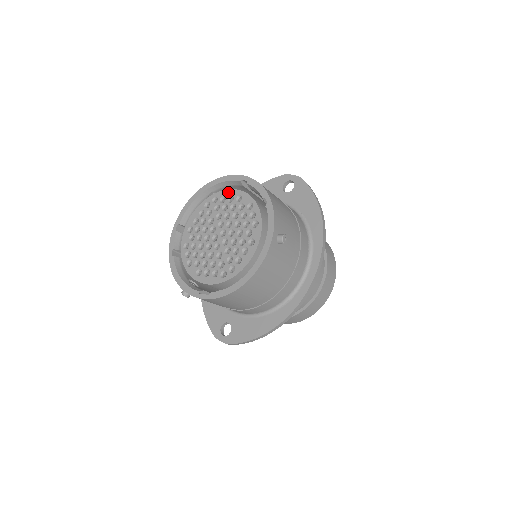
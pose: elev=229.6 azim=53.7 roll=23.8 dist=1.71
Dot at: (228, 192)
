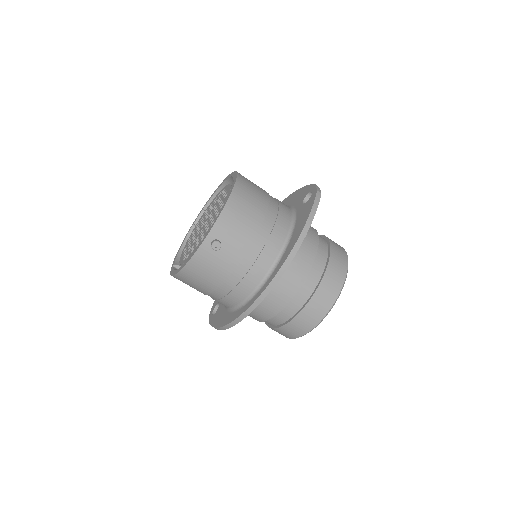
Dot at: (228, 187)
